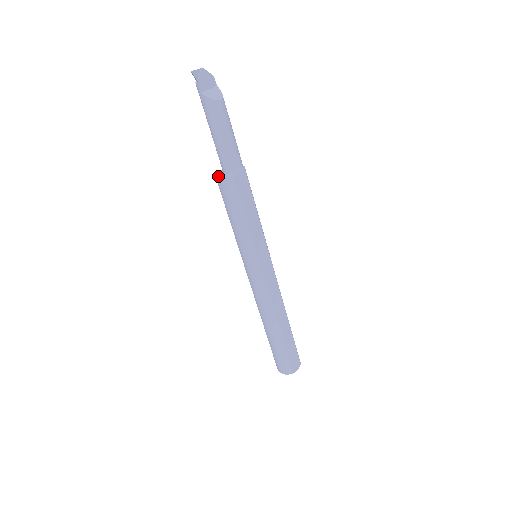
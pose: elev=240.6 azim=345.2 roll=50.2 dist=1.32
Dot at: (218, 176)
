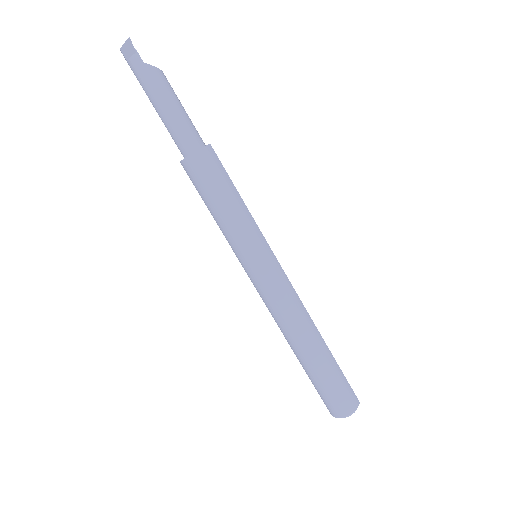
Dot at: occluded
